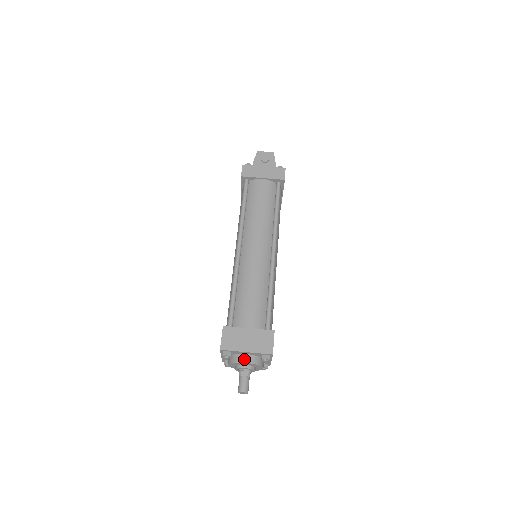
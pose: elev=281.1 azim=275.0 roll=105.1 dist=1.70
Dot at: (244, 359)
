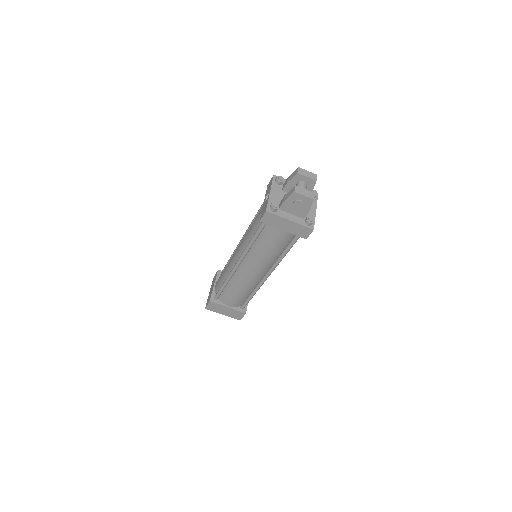
Dot at: occluded
